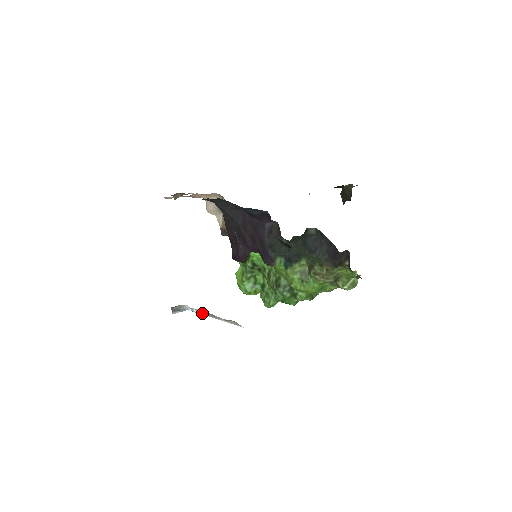
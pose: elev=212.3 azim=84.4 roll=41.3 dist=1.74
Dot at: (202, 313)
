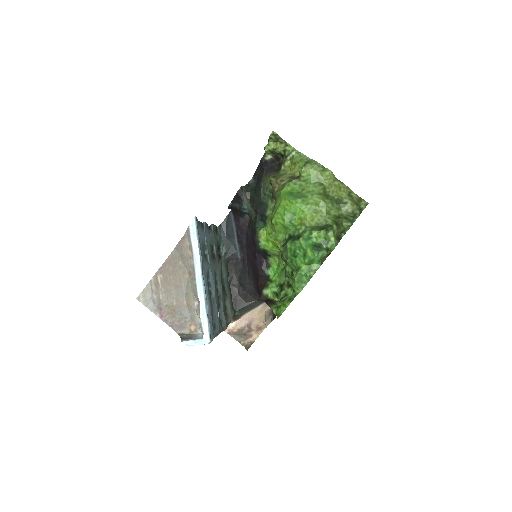
Dot at: (199, 306)
